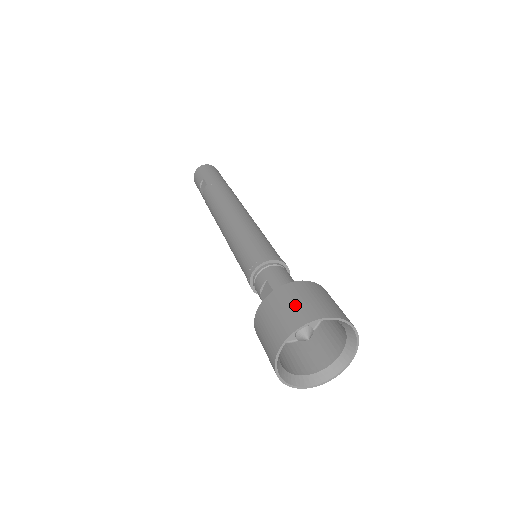
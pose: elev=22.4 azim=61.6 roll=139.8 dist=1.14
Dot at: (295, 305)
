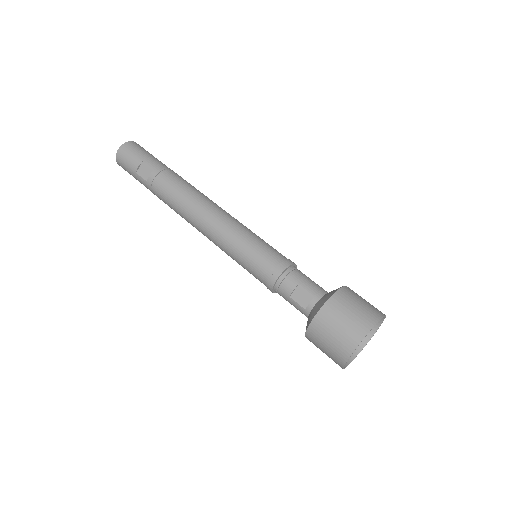
Dot at: (357, 309)
